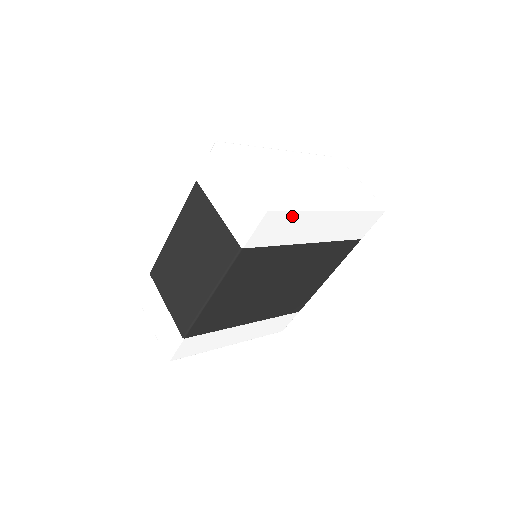
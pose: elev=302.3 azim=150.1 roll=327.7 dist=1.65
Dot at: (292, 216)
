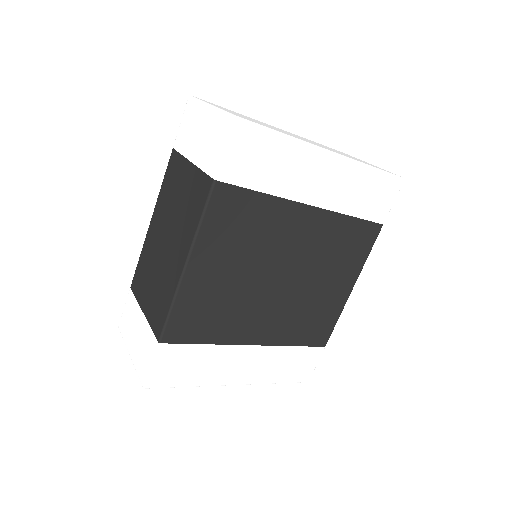
Dot at: (275, 142)
